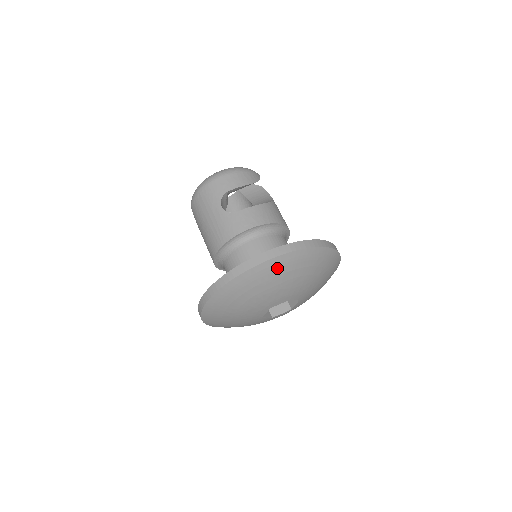
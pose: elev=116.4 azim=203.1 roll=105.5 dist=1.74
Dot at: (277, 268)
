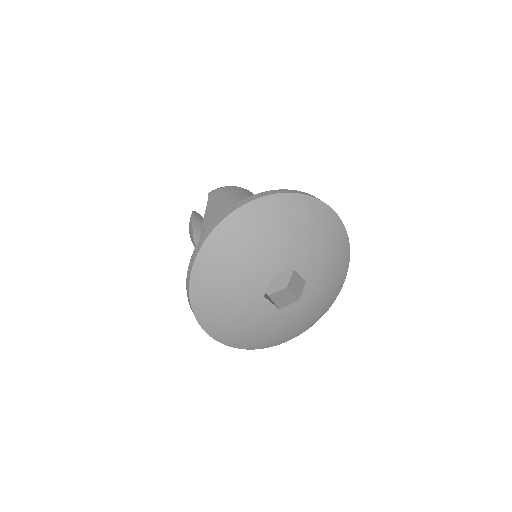
Dot at: (335, 230)
